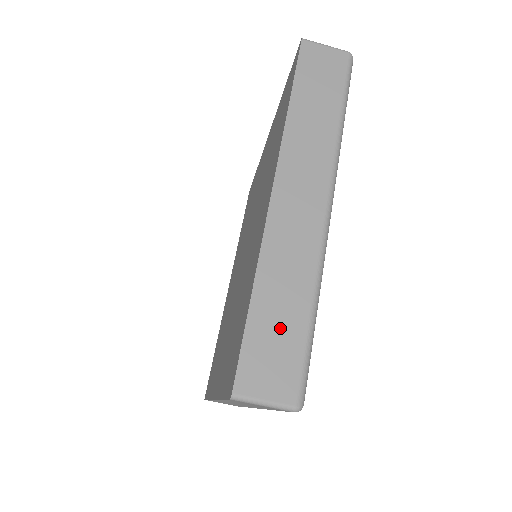
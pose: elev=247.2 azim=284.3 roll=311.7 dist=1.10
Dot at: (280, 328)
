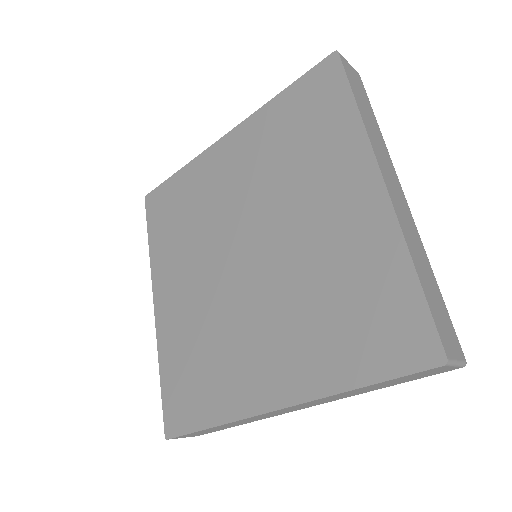
Dot at: occluded
